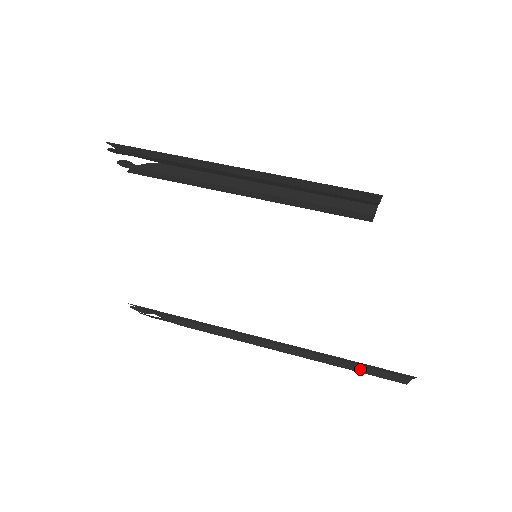
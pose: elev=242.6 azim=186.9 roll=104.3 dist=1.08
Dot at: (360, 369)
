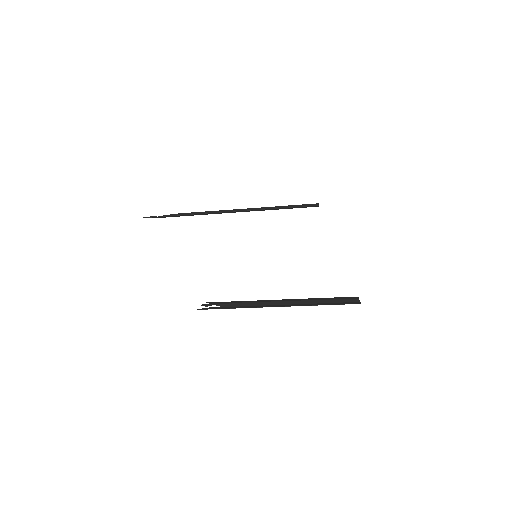
Dot at: occluded
